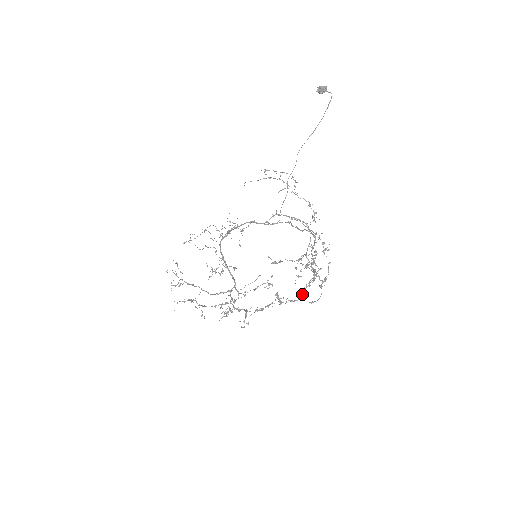
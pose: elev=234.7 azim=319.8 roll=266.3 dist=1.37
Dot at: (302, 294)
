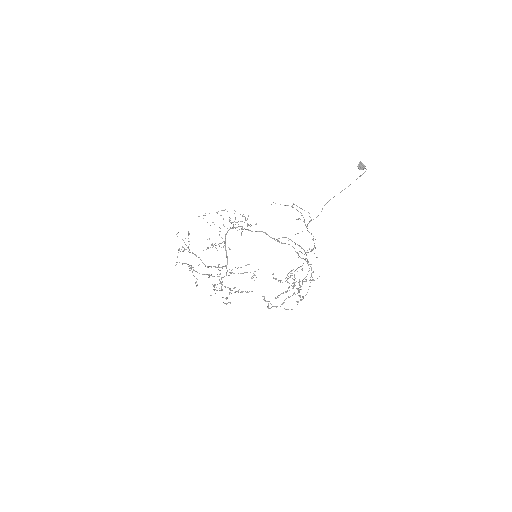
Dot at: (283, 303)
